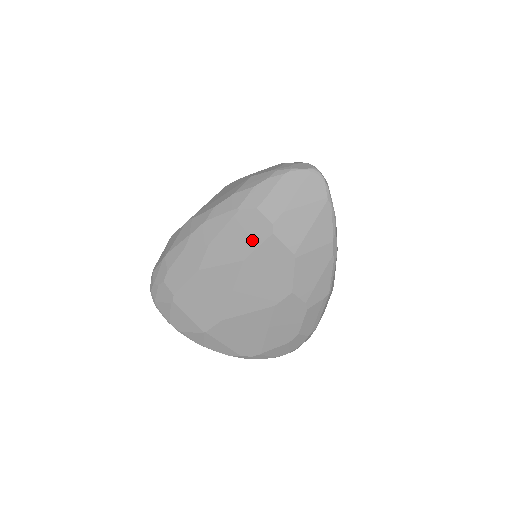
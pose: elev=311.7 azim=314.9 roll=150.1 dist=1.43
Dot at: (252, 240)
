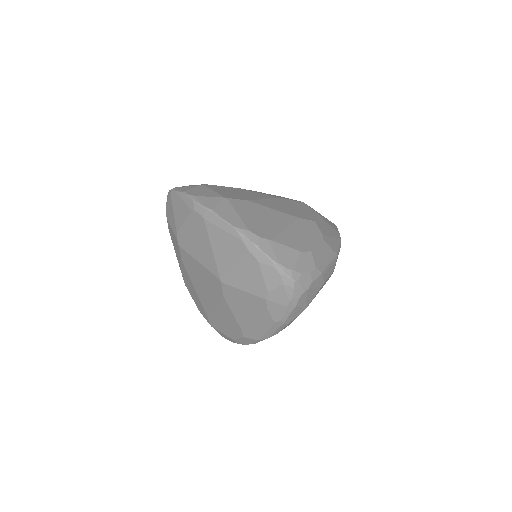
Dot at: occluded
